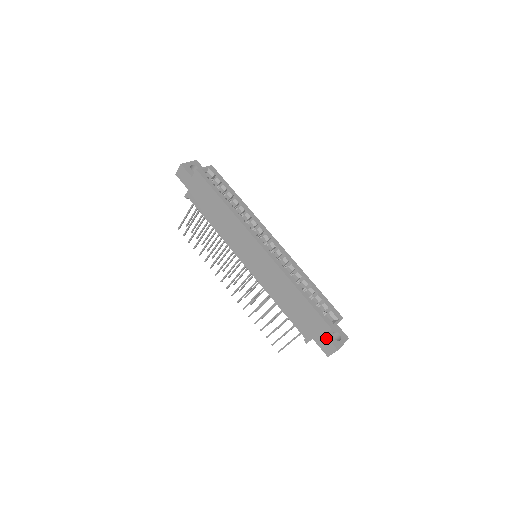
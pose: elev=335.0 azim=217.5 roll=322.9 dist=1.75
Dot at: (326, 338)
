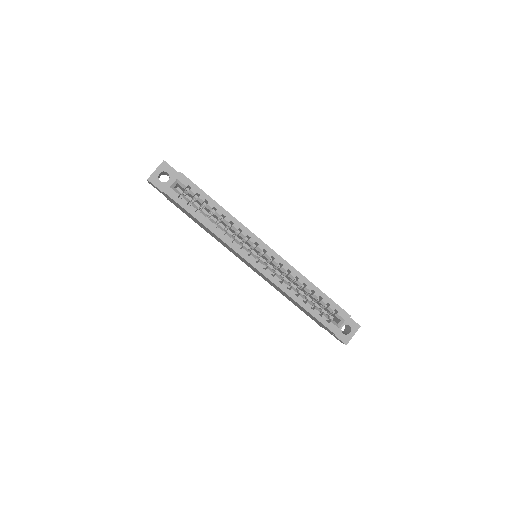
Dot at: (334, 335)
